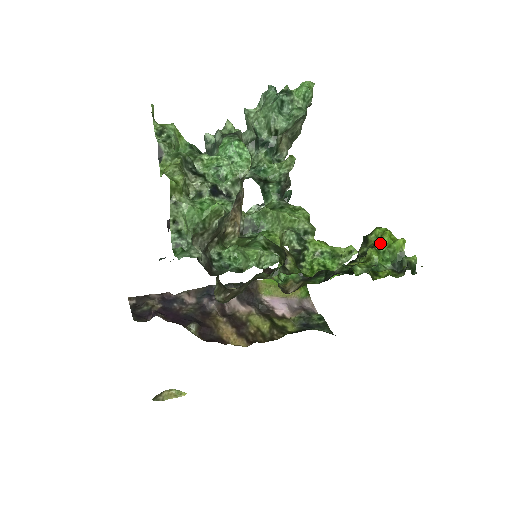
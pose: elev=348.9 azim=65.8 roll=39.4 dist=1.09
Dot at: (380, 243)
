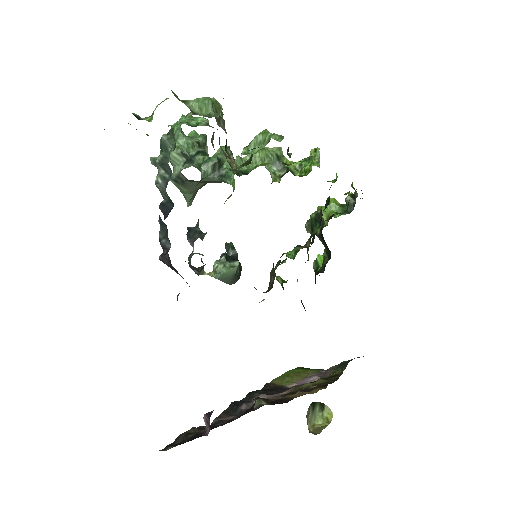
Dot at: (323, 209)
